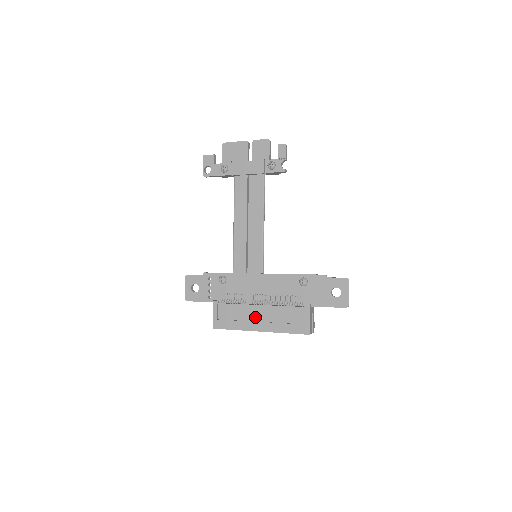
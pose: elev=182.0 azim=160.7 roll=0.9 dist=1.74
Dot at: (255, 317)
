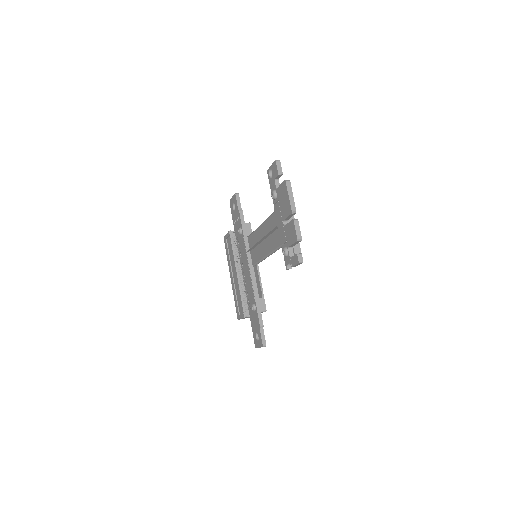
Dot at: (233, 271)
